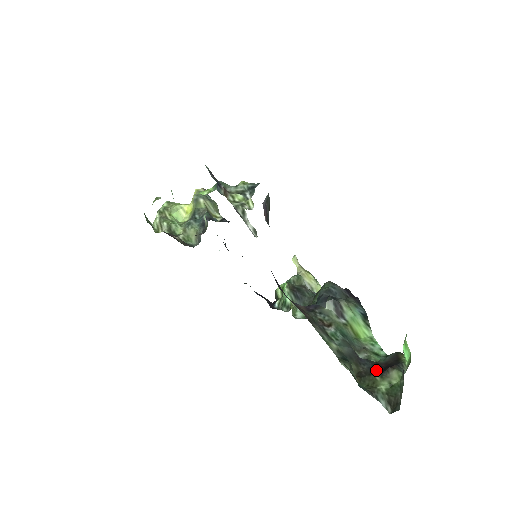
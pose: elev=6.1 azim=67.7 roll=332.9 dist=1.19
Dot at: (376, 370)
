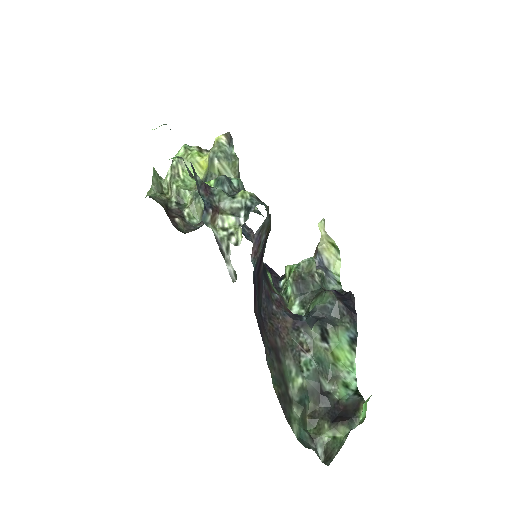
Dot at: (330, 415)
